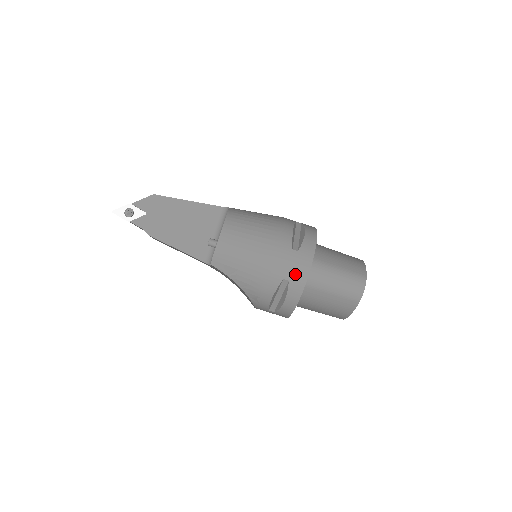
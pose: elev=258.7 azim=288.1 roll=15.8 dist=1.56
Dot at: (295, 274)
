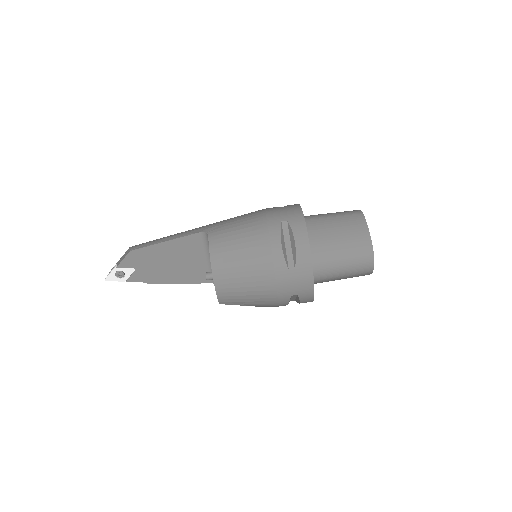
Dot at: (301, 289)
